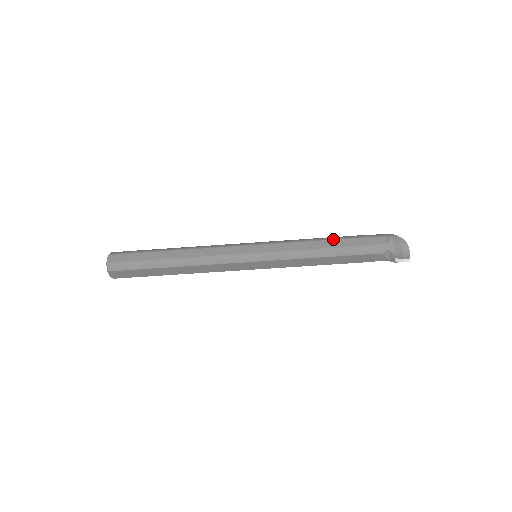
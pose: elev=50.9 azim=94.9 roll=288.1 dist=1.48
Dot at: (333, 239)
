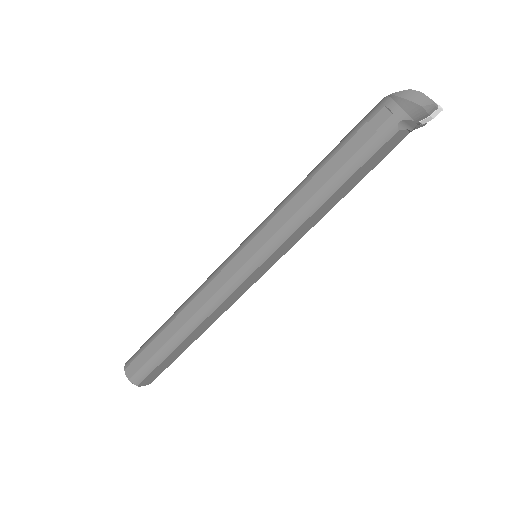
Dot at: (321, 167)
